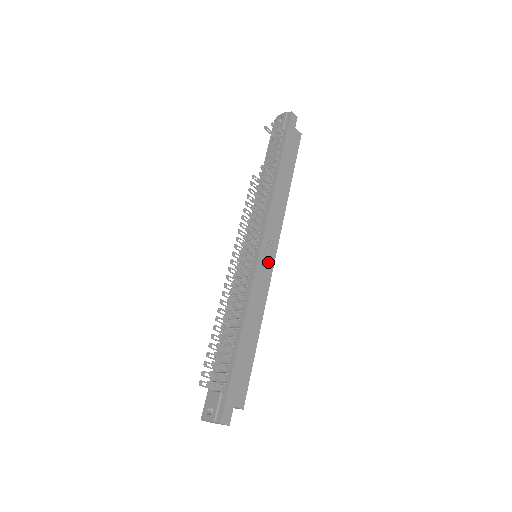
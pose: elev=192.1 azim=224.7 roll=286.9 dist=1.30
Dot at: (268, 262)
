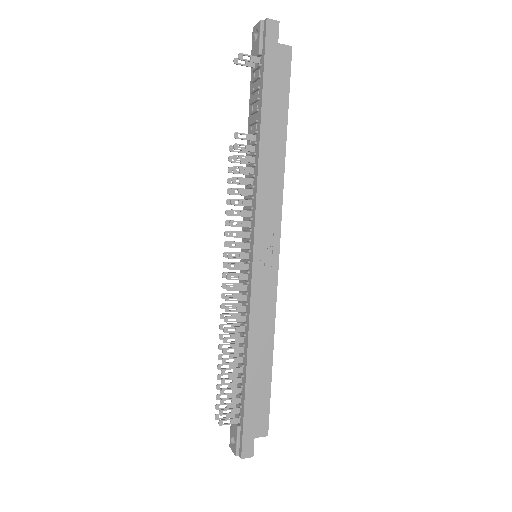
Dot at: (269, 265)
